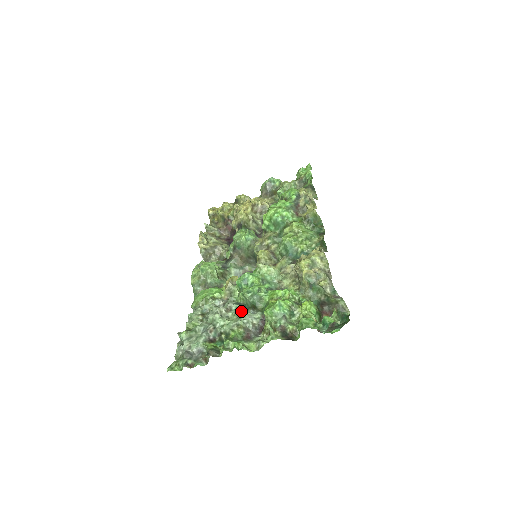
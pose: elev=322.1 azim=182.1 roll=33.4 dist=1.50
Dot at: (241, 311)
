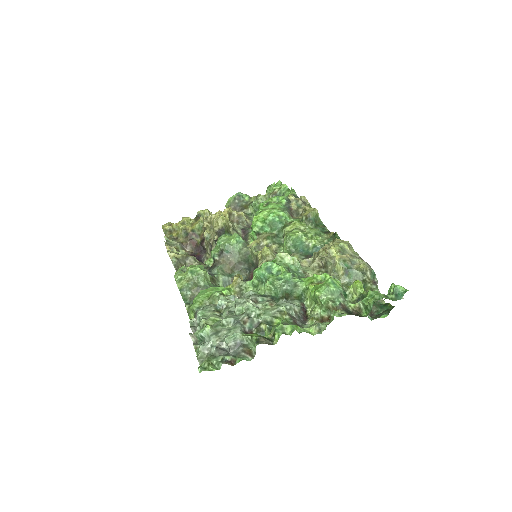
Dot at: (272, 301)
